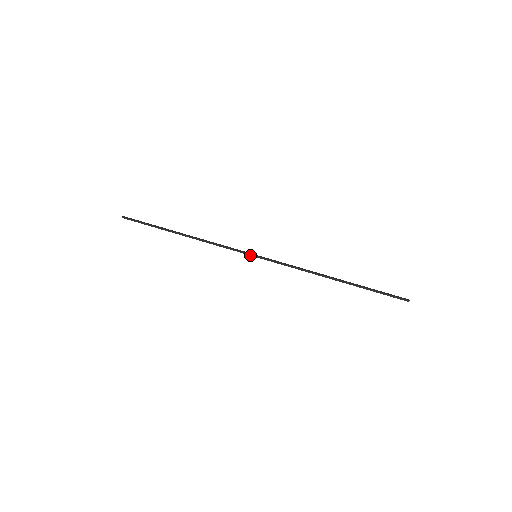
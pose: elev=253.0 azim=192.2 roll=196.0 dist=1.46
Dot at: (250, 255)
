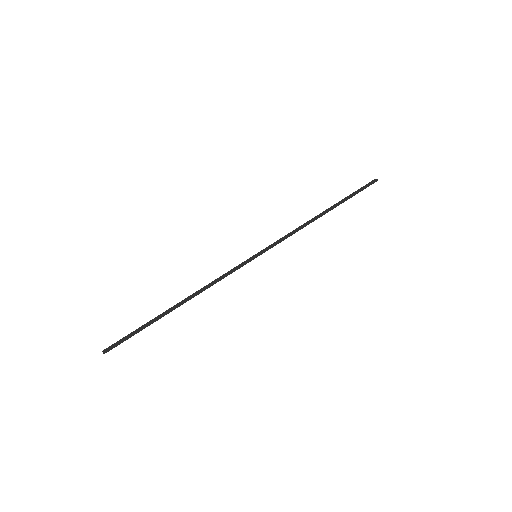
Dot at: occluded
